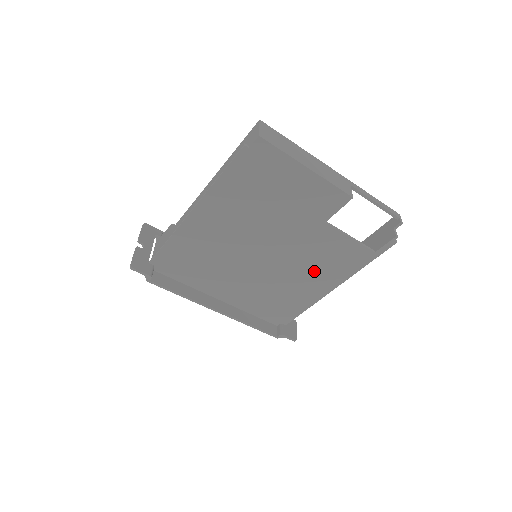
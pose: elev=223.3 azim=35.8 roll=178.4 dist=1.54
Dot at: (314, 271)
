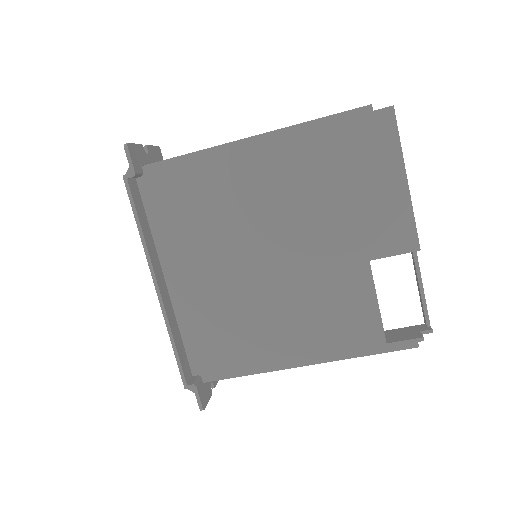
Dot at: (304, 321)
